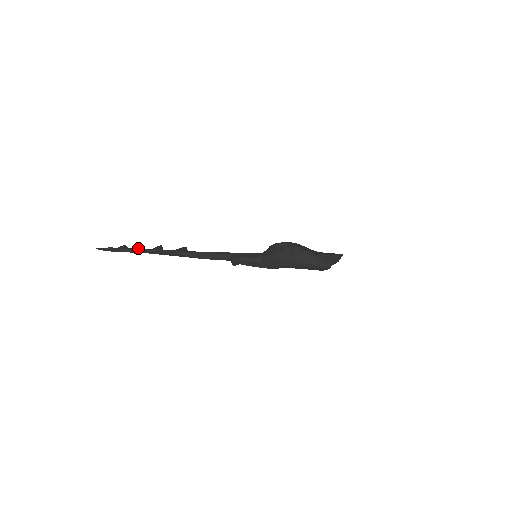
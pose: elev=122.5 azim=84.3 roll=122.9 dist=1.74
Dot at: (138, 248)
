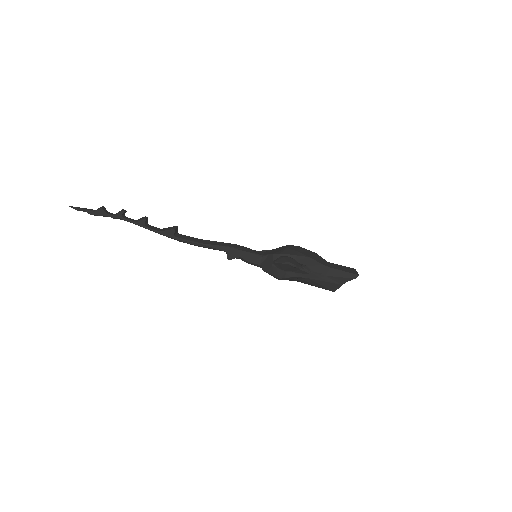
Dot at: (118, 217)
